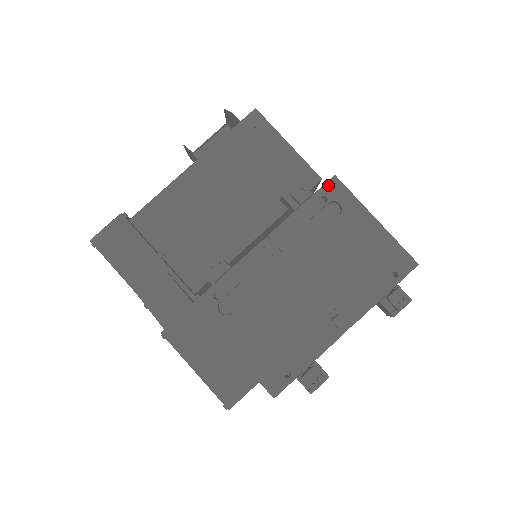
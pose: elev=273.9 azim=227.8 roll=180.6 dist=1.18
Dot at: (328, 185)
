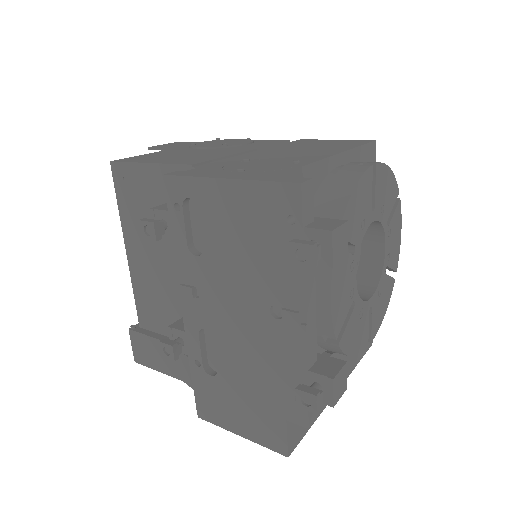
Dot at: (168, 190)
